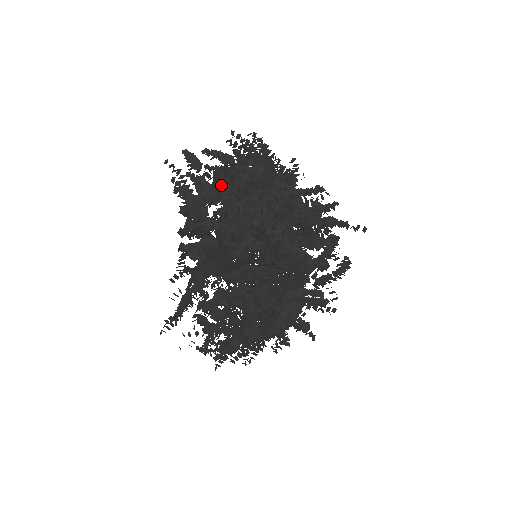
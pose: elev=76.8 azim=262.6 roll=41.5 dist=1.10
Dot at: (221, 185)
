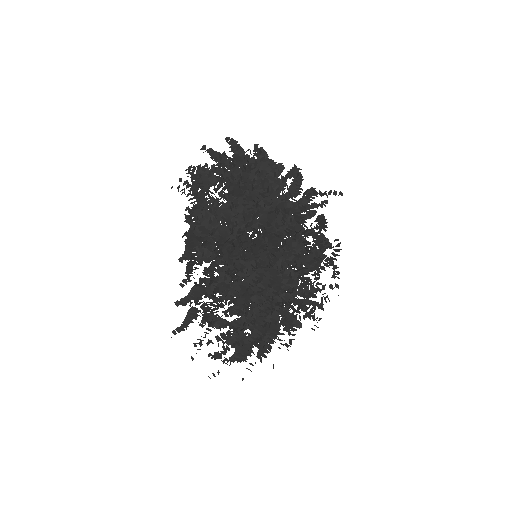
Dot at: occluded
